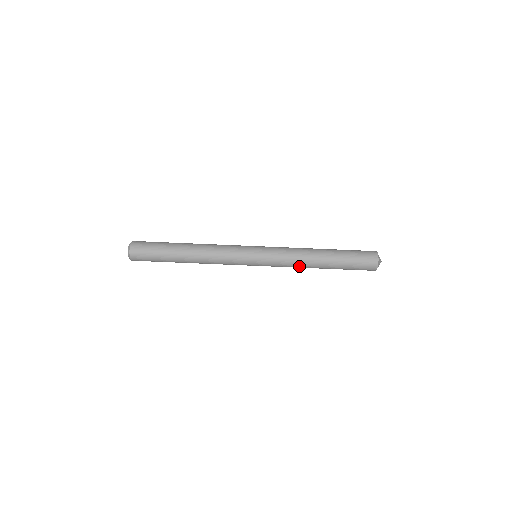
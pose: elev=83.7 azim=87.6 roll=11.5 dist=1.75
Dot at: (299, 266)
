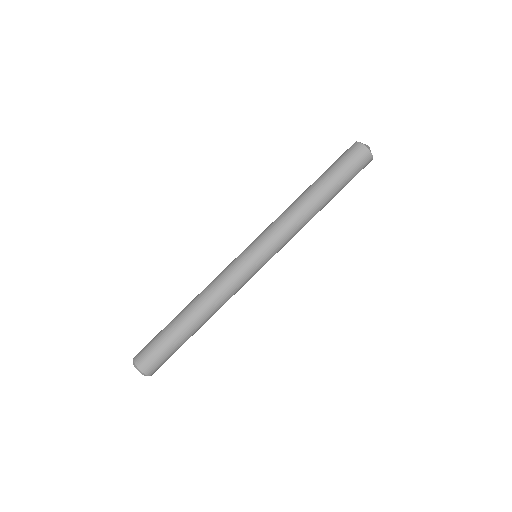
Dot at: (303, 226)
